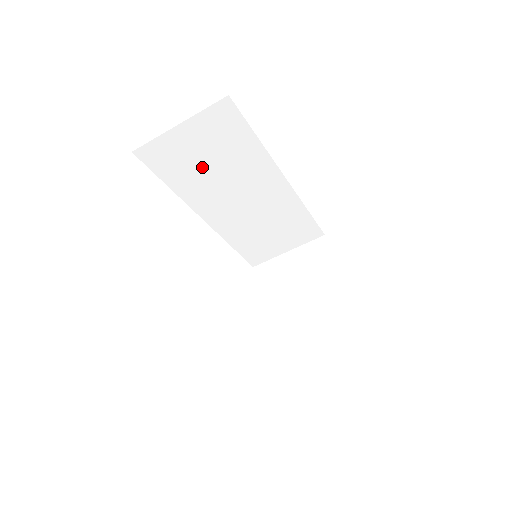
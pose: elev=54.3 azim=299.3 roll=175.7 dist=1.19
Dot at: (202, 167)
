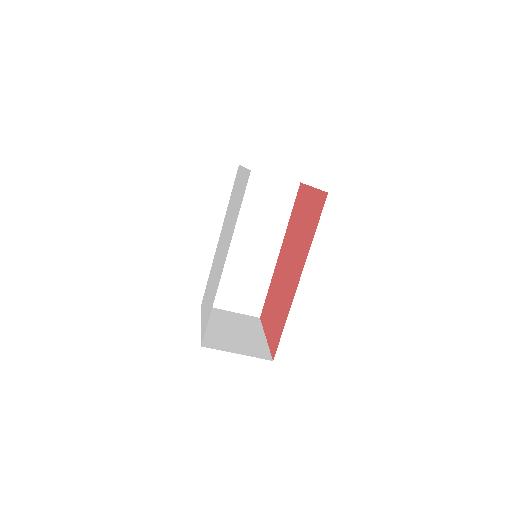
Dot at: (255, 204)
